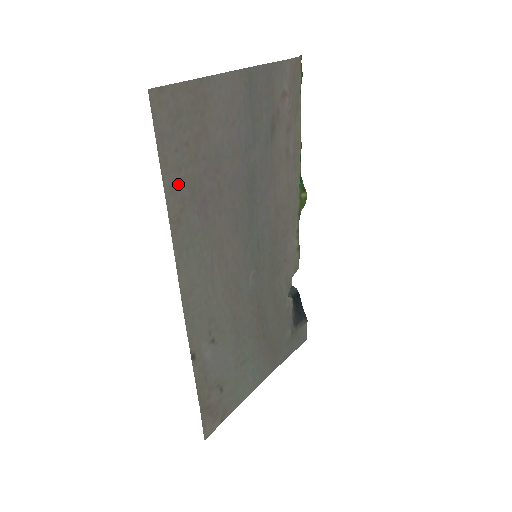
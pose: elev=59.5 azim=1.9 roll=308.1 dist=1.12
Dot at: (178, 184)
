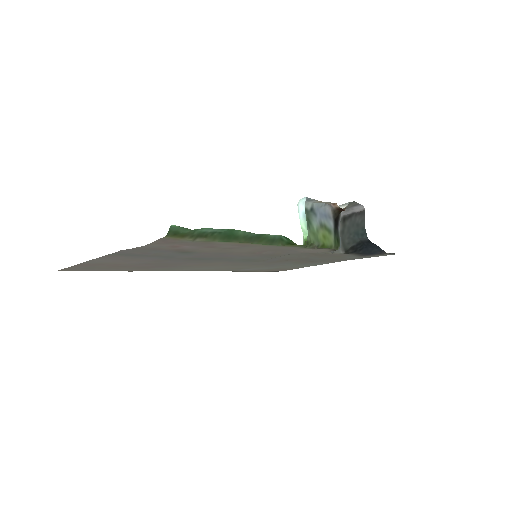
Dot at: (126, 269)
